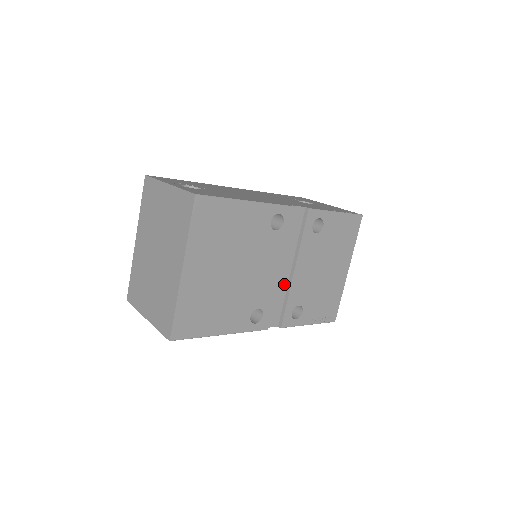
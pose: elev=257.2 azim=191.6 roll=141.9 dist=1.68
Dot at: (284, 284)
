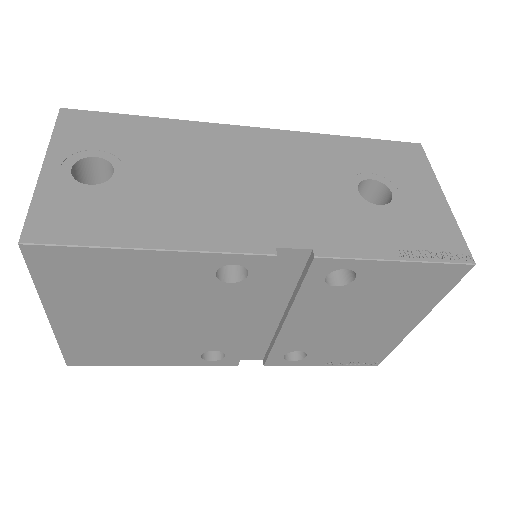
Dot at: (269, 328)
